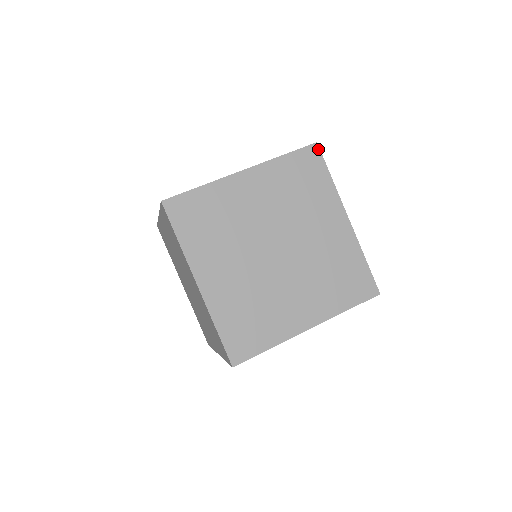
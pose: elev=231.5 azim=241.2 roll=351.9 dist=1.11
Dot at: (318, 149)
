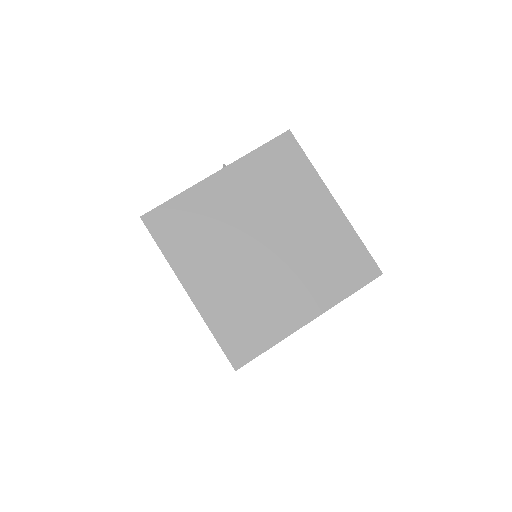
Dot at: (379, 275)
